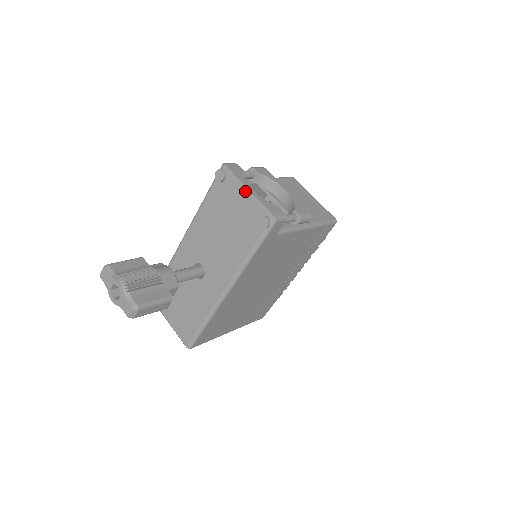
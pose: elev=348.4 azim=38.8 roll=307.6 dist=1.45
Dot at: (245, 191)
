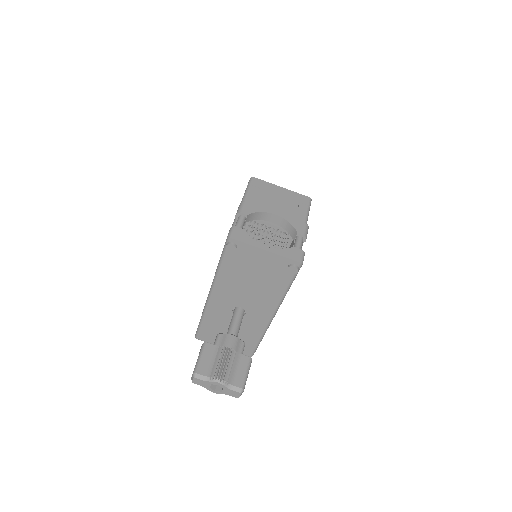
Dot at: (263, 252)
